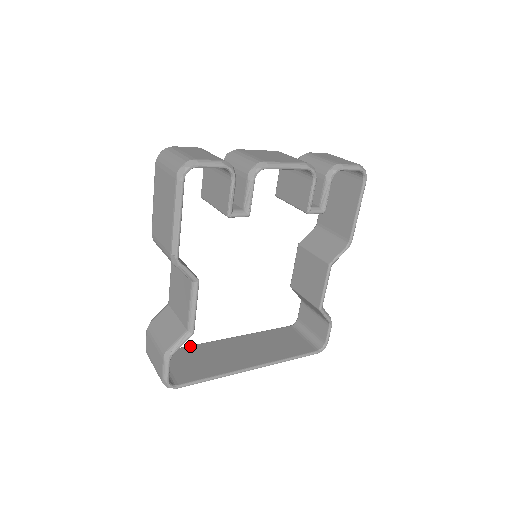
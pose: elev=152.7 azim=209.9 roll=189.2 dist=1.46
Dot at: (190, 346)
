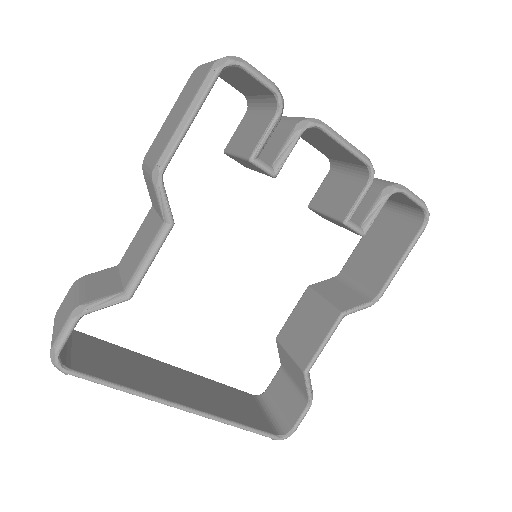
Dot at: (116, 345)
